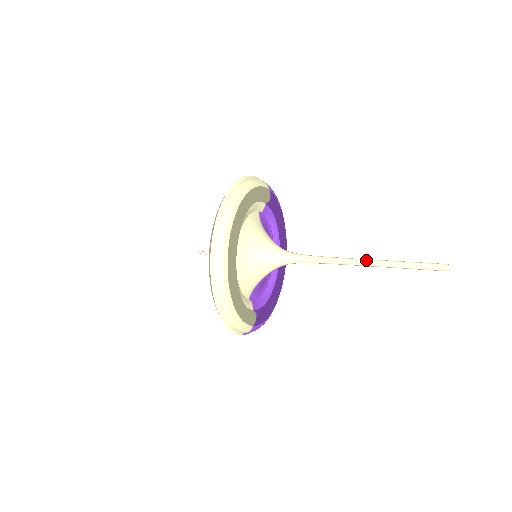
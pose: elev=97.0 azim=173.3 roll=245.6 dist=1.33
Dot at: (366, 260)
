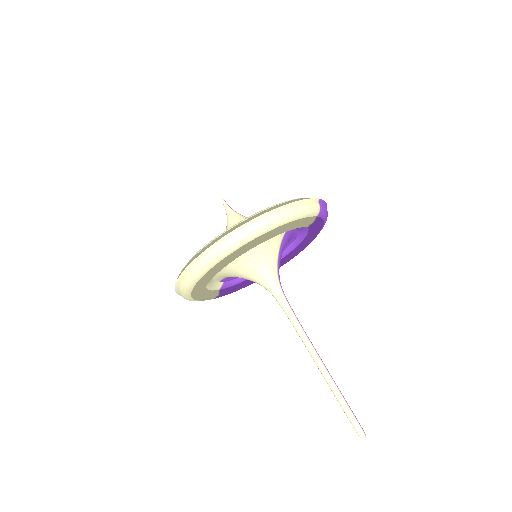
Dot at: (320, 362)
